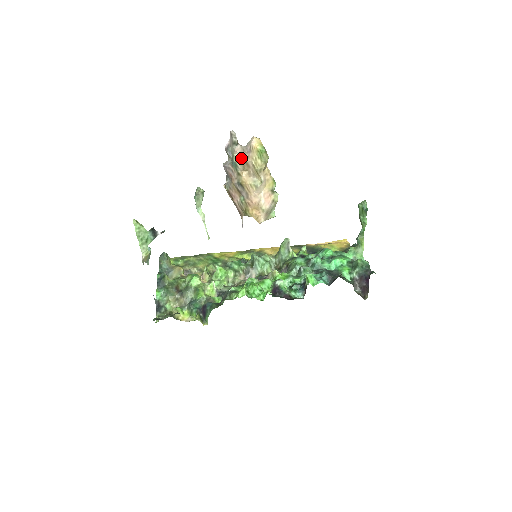
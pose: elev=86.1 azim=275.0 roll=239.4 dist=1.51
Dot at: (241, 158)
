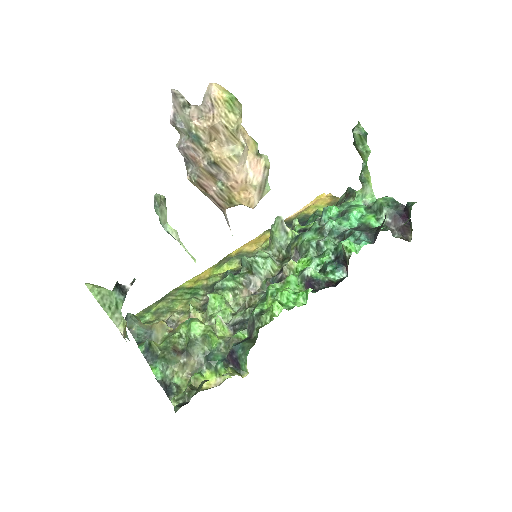
Dot at: (202, 124)
